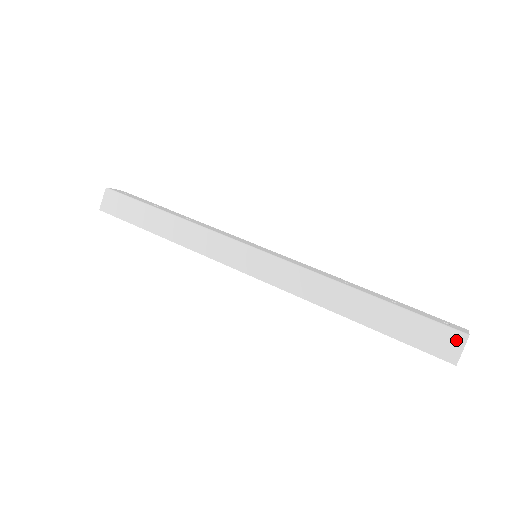
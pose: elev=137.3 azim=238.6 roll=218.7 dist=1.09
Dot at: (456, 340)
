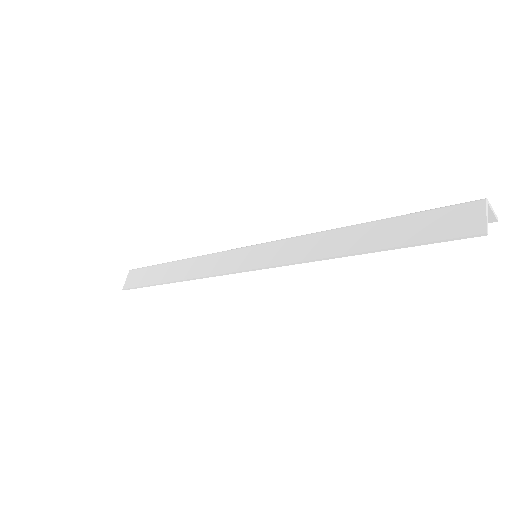
Dot at: (473, 209)
